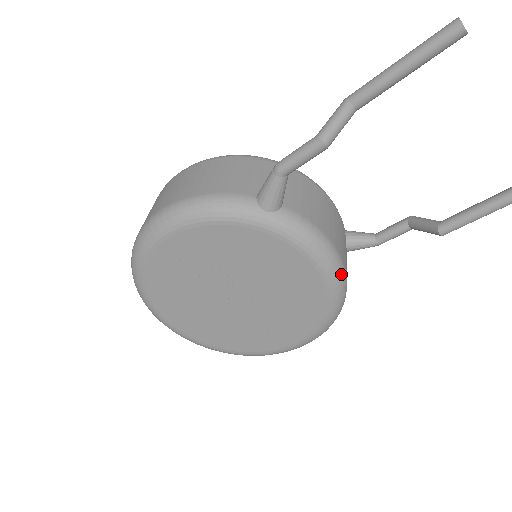
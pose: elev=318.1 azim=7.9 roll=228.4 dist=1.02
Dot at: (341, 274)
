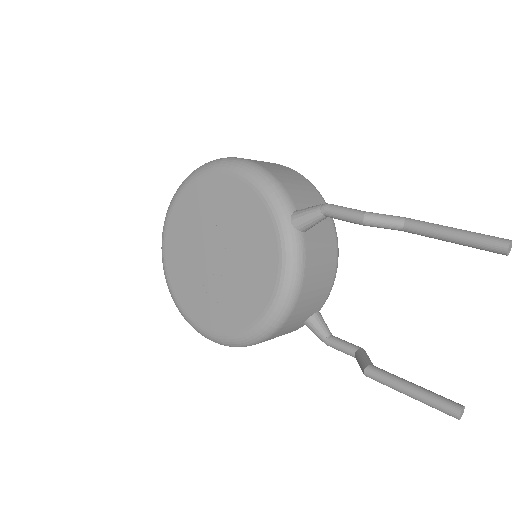
Dot at: (283, 315)
